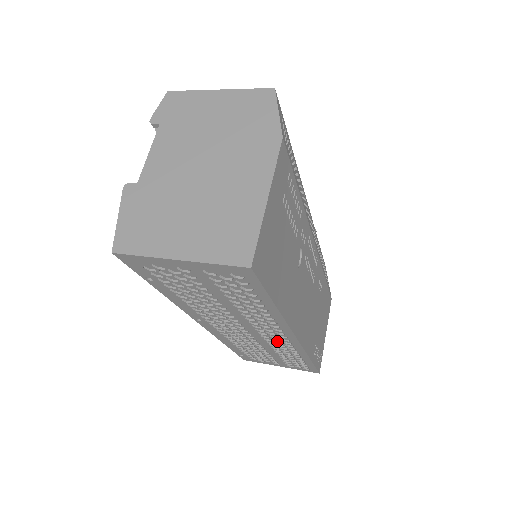
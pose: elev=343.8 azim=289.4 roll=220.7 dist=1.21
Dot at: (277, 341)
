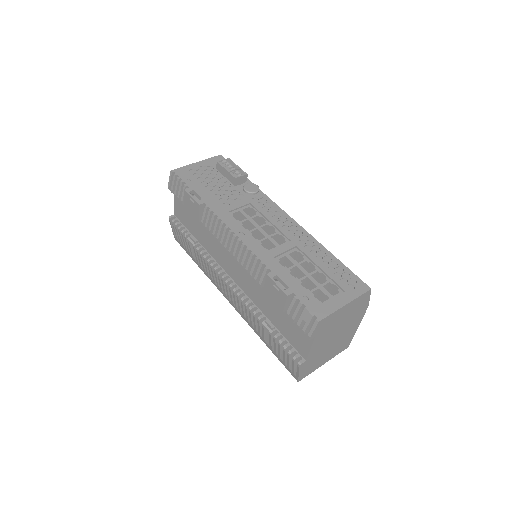
Dot at: occluded
